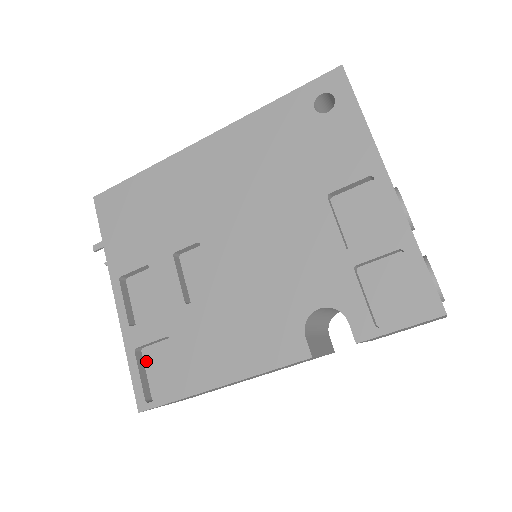
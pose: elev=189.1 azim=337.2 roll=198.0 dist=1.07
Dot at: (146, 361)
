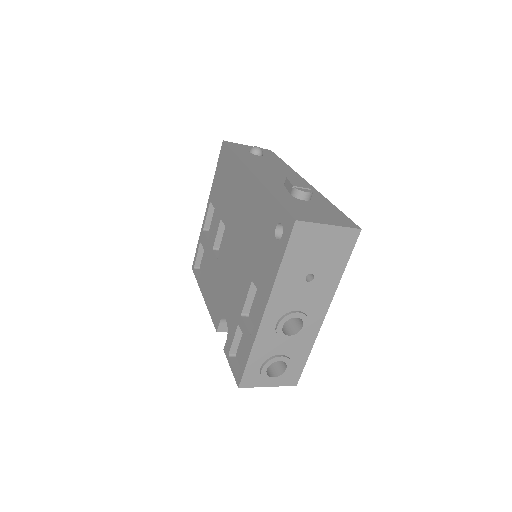
Dot at: occluded
